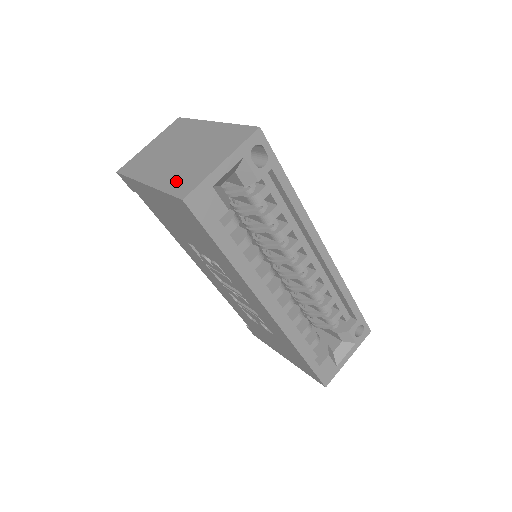
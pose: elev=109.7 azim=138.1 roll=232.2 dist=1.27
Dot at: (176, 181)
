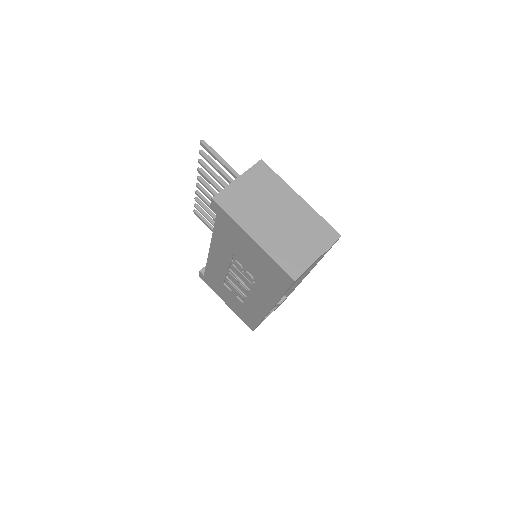
Dot at: (284, 255)
